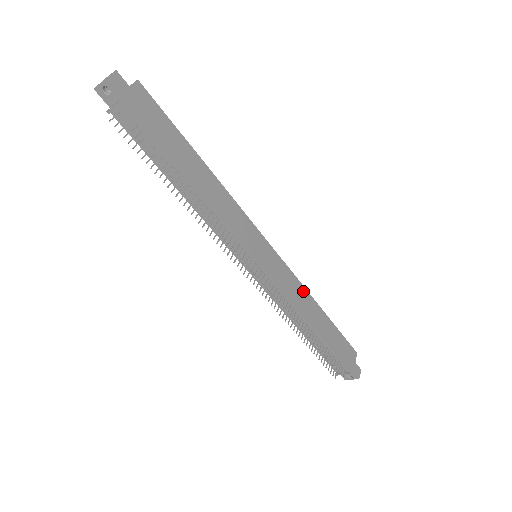
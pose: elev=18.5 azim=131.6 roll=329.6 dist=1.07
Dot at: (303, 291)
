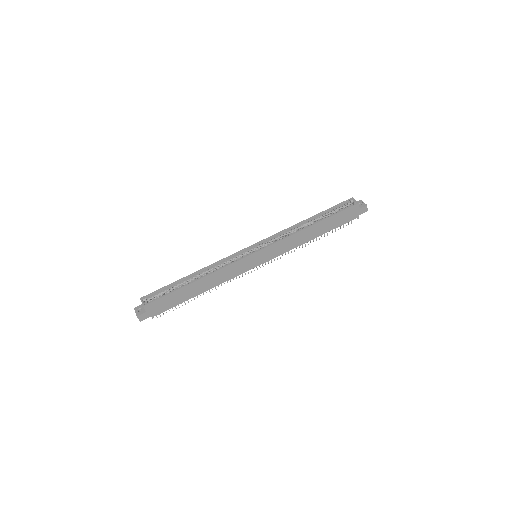
Dot at: (295, 236)
